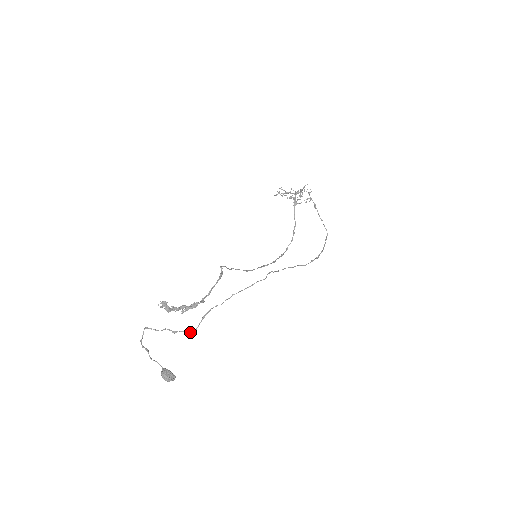
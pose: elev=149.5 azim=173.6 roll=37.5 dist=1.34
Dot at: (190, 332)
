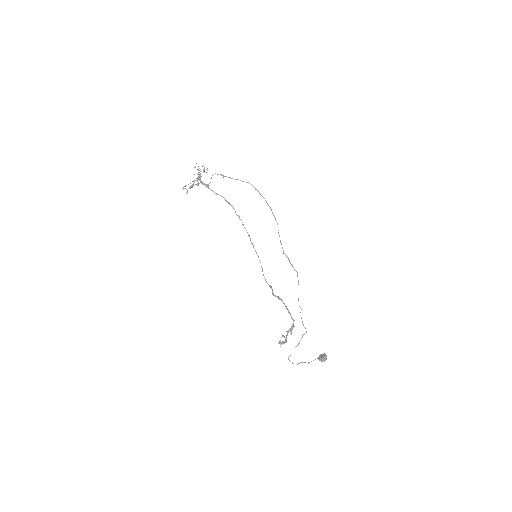
Dot at: occluded
